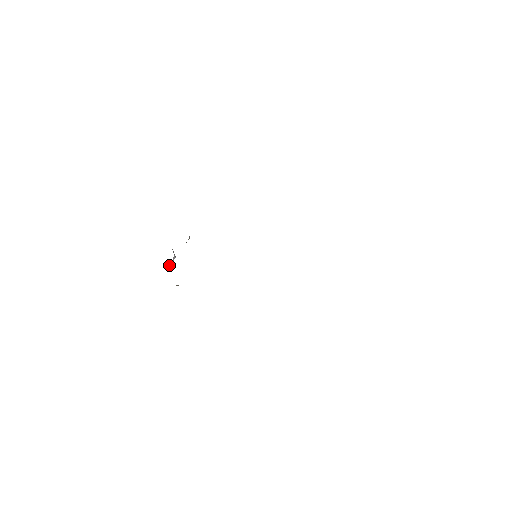
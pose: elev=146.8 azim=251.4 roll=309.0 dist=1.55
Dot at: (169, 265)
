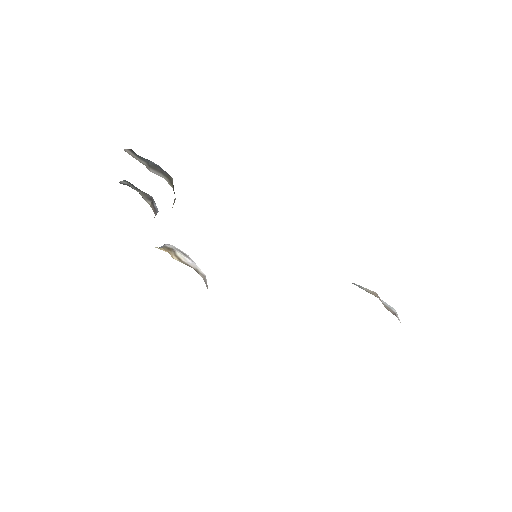
Dot at: occluded
